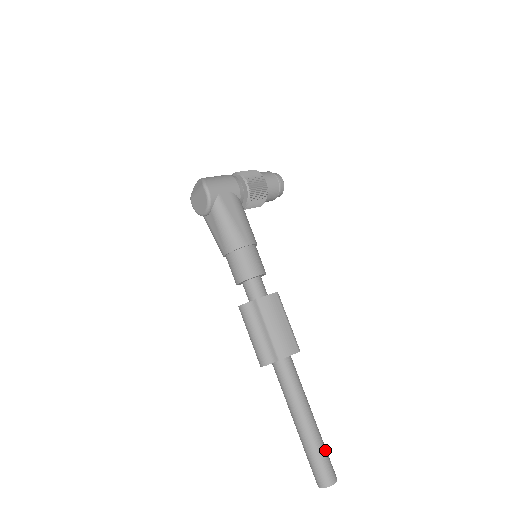
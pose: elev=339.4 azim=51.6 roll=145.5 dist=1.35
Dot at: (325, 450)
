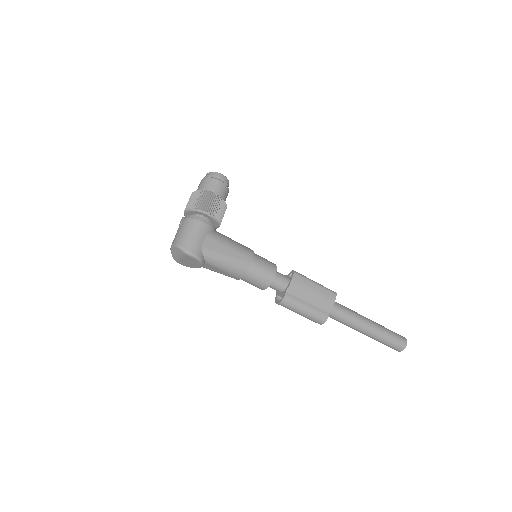
Dot at: (390, 332)
